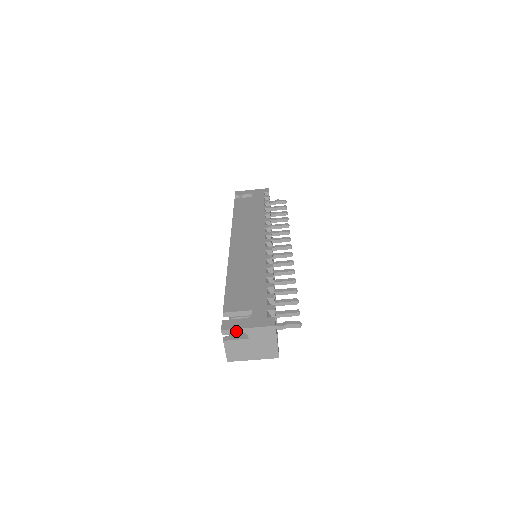
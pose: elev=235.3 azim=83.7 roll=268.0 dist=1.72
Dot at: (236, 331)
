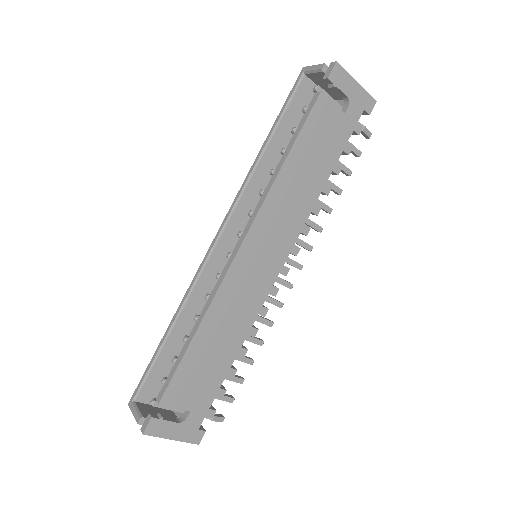
Dot at: (158, 435)
